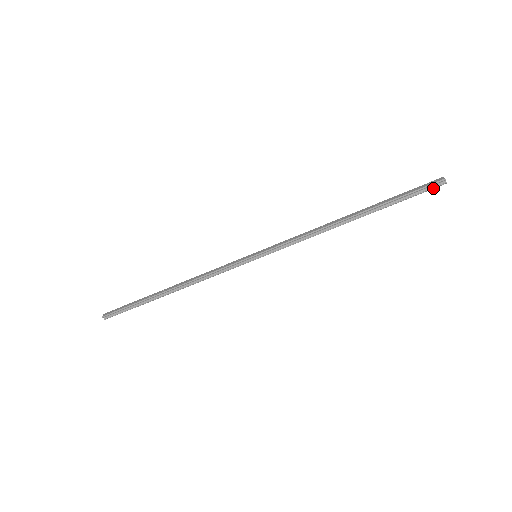
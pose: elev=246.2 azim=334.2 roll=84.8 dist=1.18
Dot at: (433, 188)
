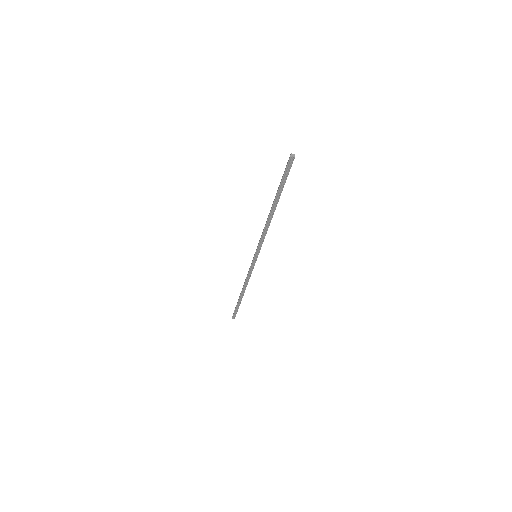
Dot at: (291, 165)
